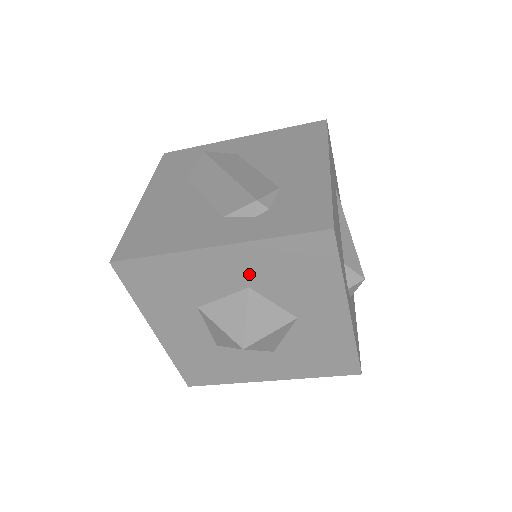
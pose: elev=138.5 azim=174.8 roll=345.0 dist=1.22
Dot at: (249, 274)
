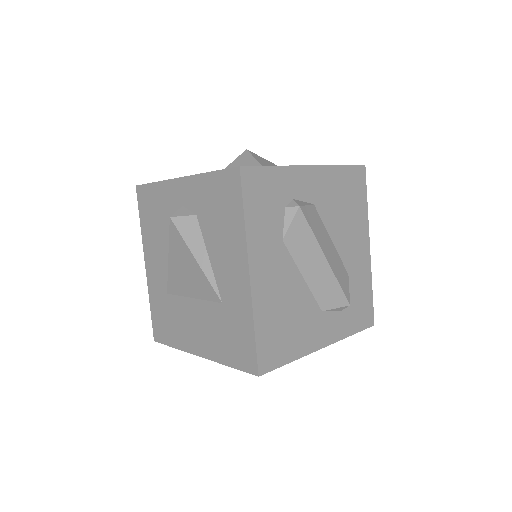
Dot at: occluded
